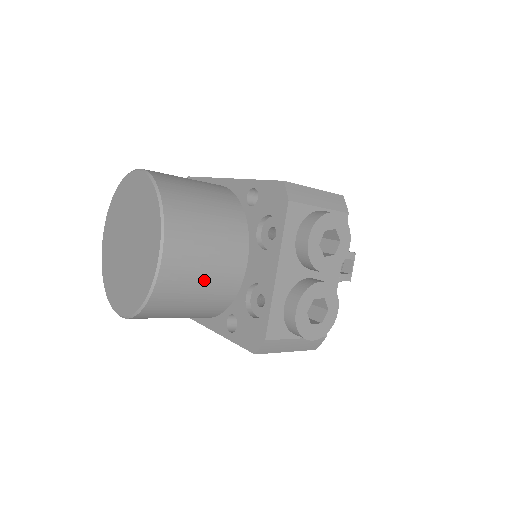
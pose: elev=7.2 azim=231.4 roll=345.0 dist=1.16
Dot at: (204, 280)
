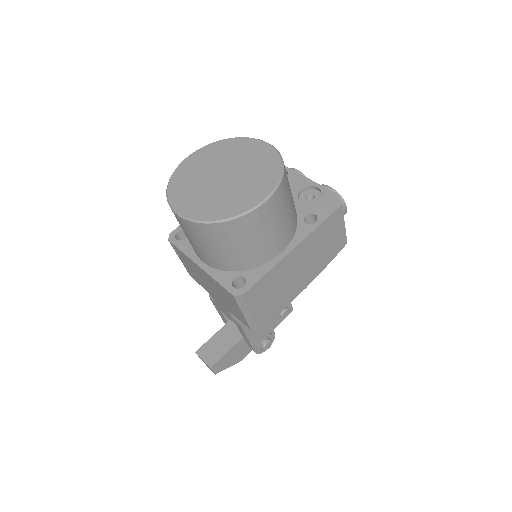
Dot at: occluded
